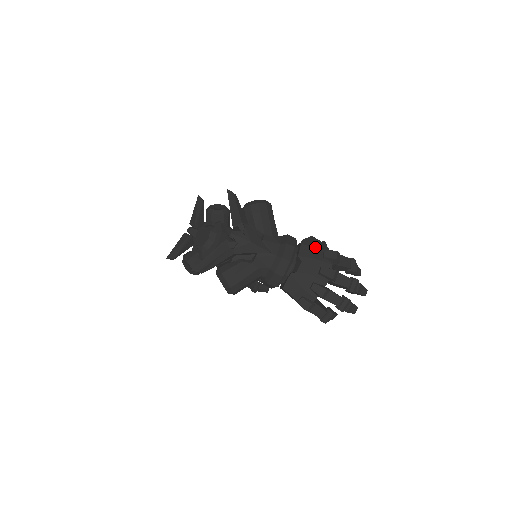
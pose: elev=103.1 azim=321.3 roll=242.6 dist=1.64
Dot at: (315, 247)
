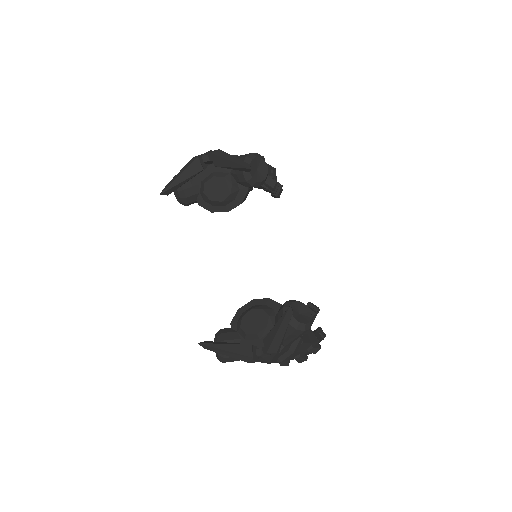
Dot at: (310, 343)
